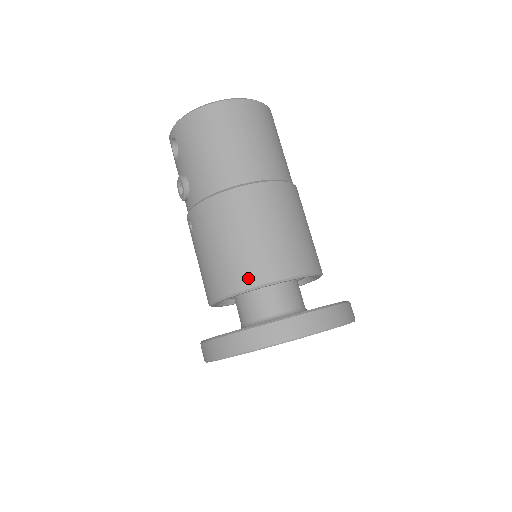
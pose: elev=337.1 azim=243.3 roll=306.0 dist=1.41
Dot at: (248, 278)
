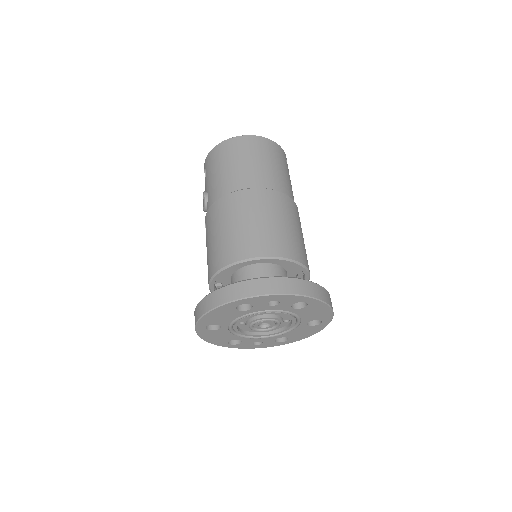
Dot at: (232, 255)
